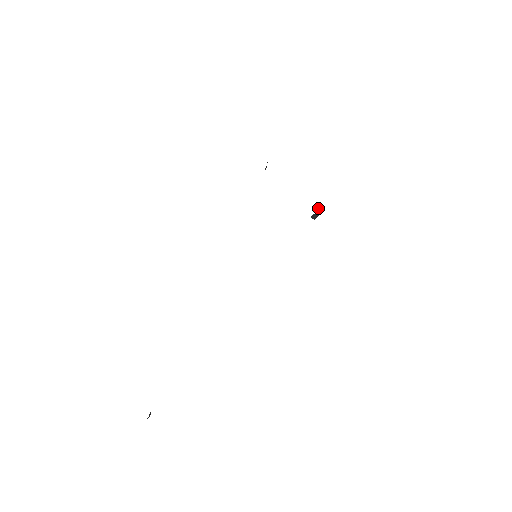
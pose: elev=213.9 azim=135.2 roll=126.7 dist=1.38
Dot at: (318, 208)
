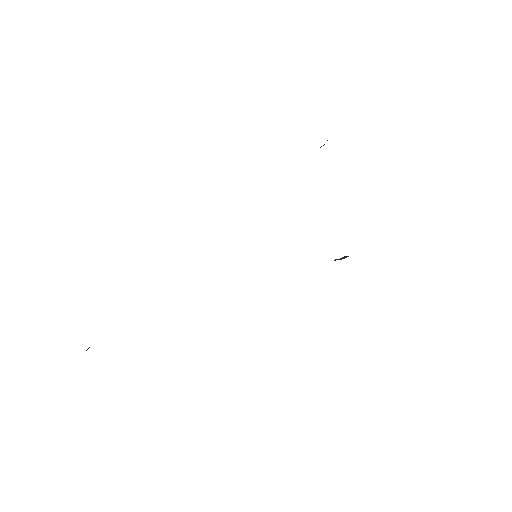
Dot at: occluded
